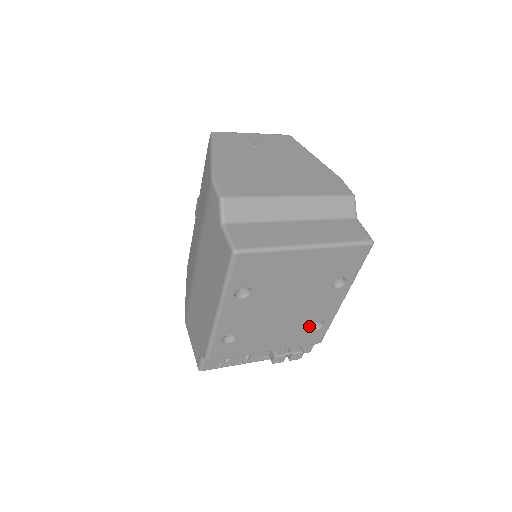
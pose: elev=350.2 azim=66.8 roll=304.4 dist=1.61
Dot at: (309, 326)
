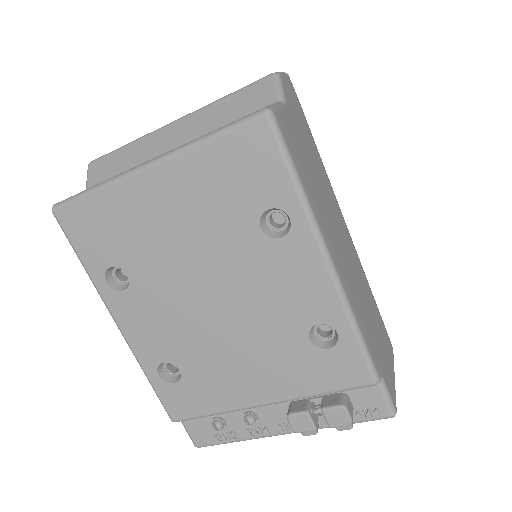
Dot at: (304, 339)
